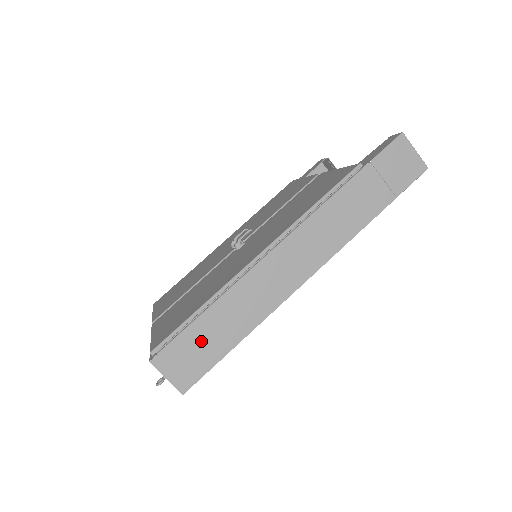
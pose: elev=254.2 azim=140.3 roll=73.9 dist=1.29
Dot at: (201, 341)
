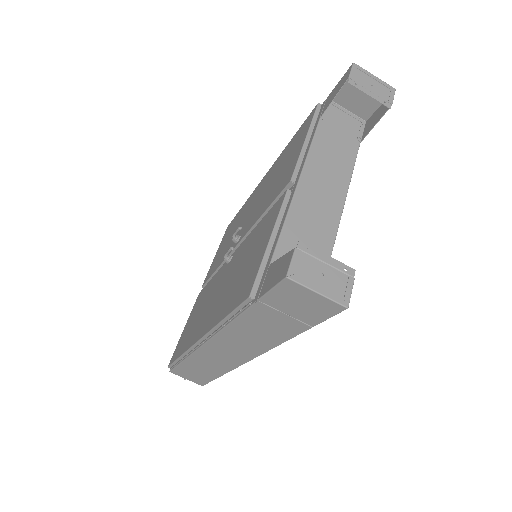
Dot at: (193, 371)
